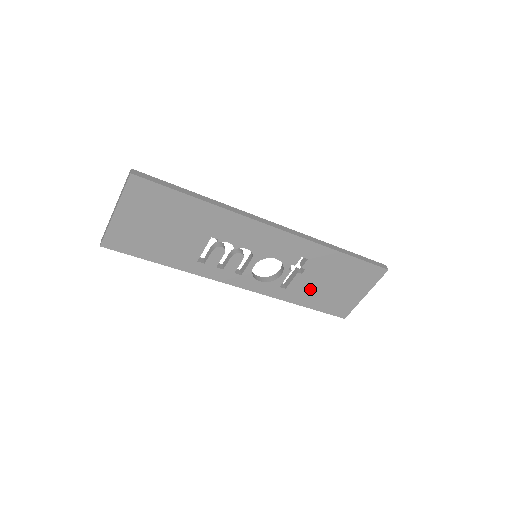
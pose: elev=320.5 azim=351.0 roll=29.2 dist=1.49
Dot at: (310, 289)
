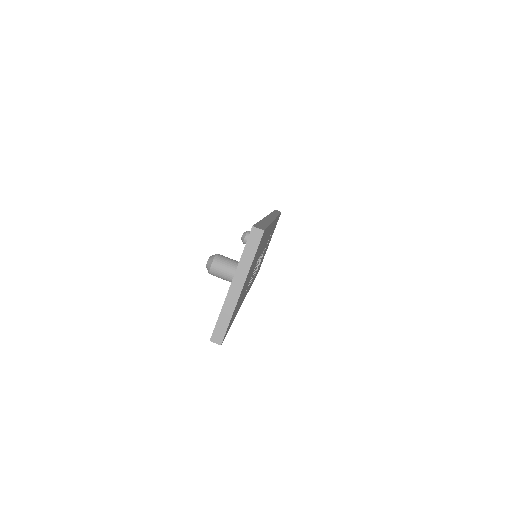
Dot at: occluded
